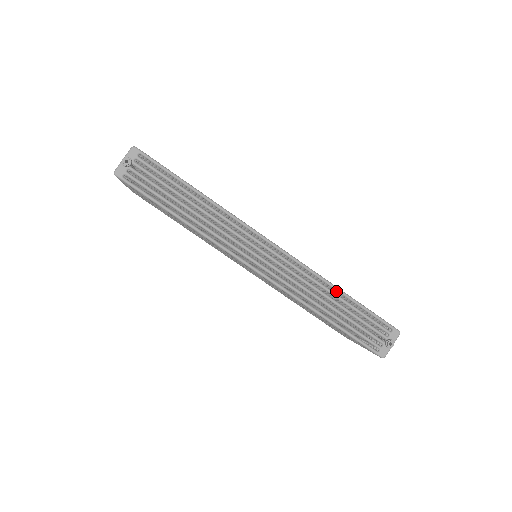
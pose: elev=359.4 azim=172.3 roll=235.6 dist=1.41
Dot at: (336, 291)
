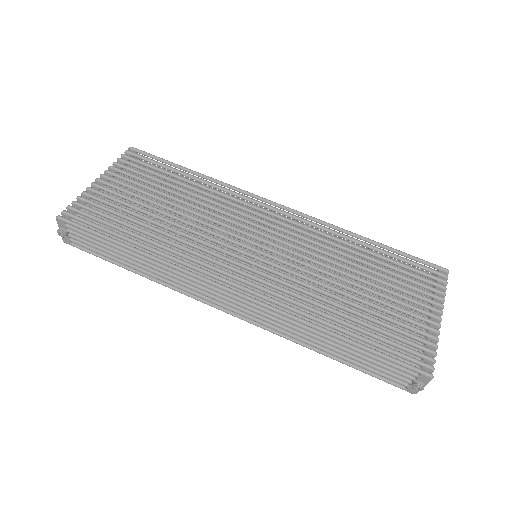
Dot at: (333, 328)
